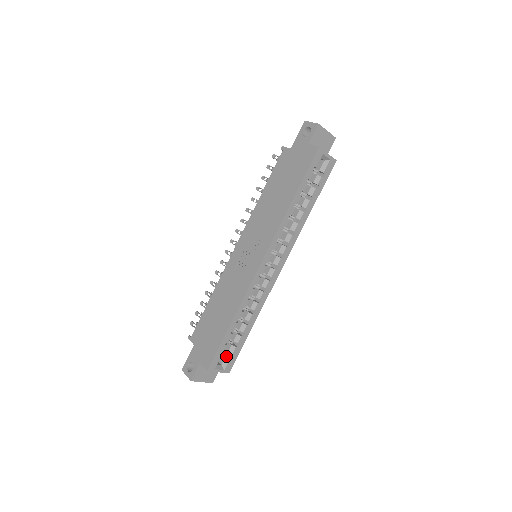
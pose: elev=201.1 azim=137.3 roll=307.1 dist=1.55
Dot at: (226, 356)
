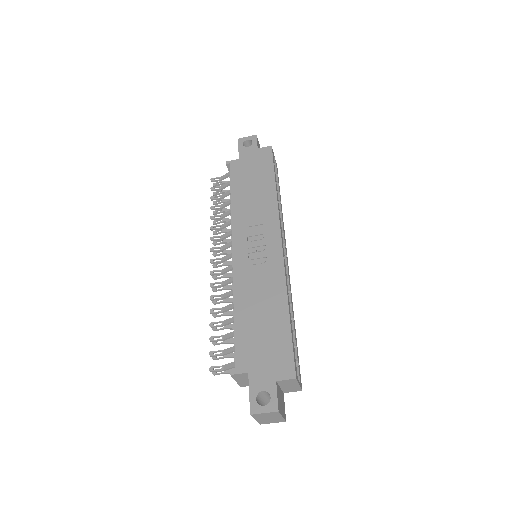
Dot at: occluded
